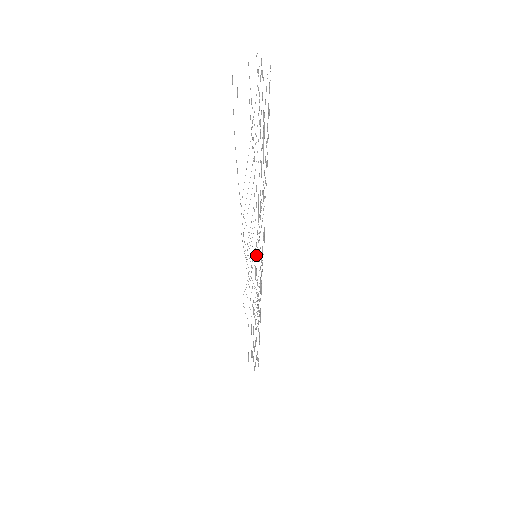
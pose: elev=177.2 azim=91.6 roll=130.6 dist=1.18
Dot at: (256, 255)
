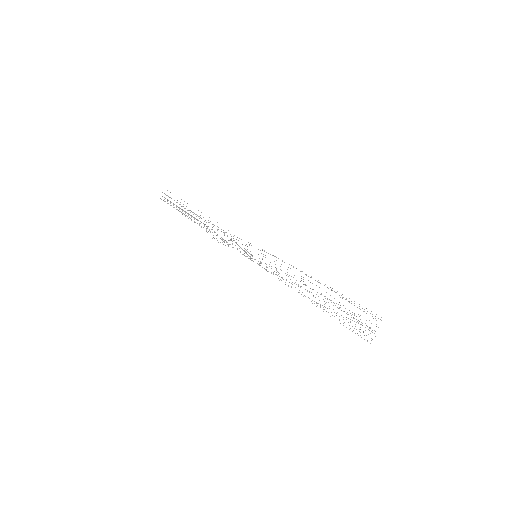
Dot at: occluded
